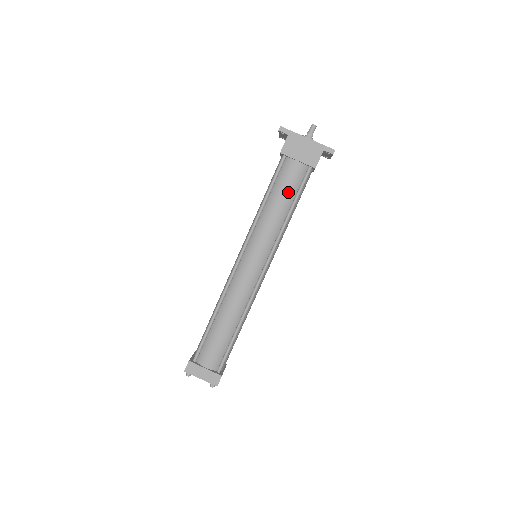
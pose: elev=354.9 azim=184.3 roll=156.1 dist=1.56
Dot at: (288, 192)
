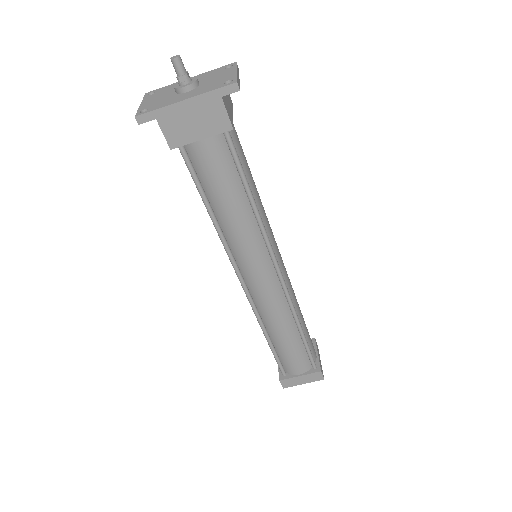
Dot at: (227, 183)
